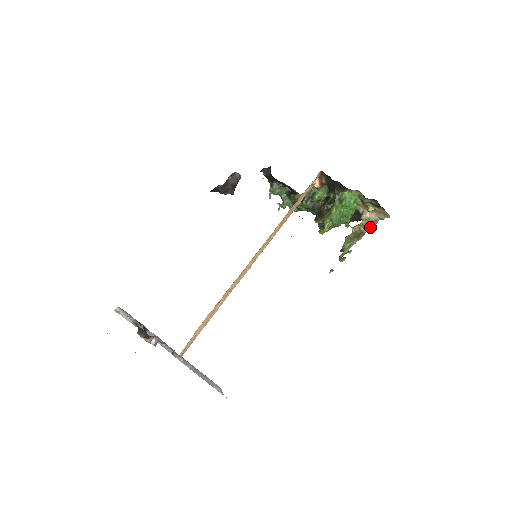
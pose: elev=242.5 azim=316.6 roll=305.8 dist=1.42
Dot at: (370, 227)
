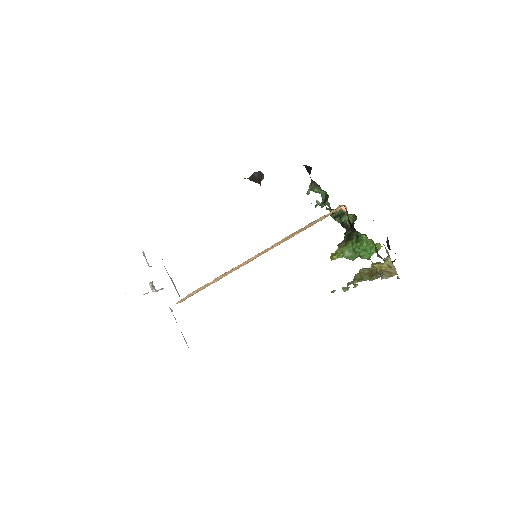
Dot at: (384, 276)
